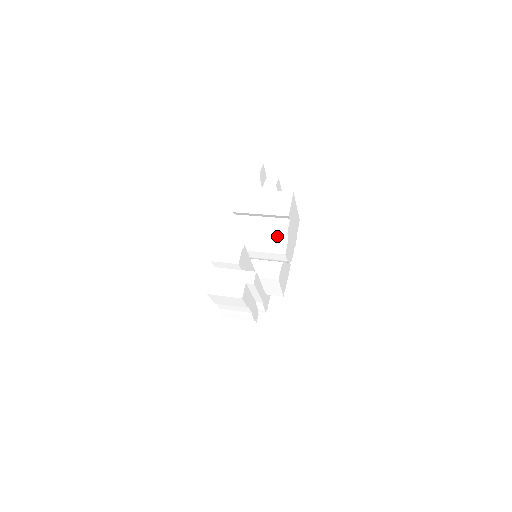
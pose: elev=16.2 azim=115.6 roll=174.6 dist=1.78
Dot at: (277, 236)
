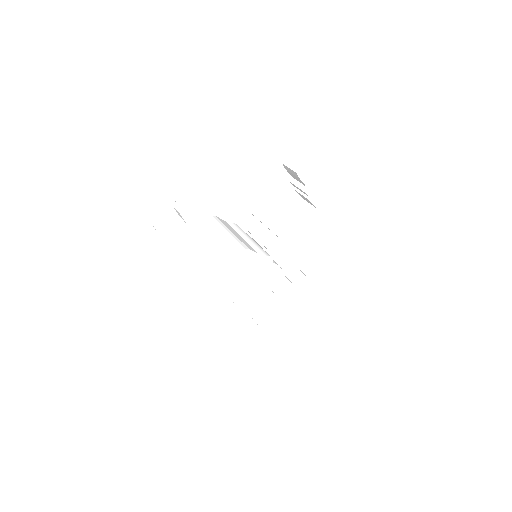
Dot at: occluded
